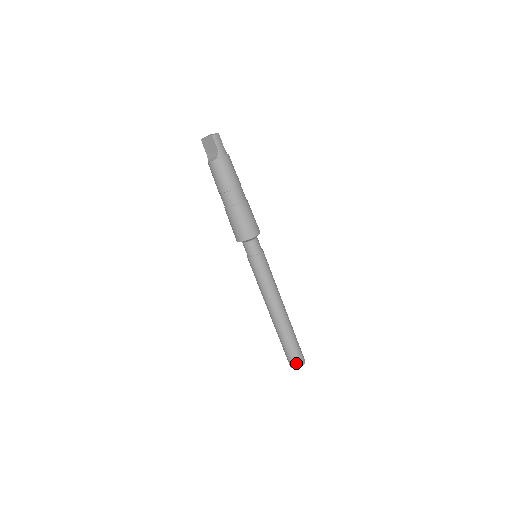
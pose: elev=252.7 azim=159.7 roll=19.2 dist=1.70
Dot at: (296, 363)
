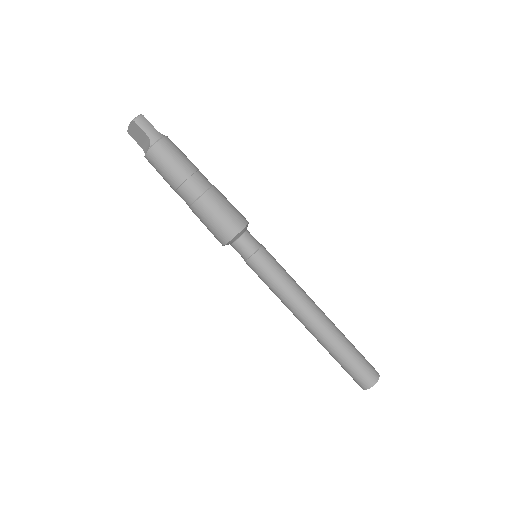
Dot at: (366, 382)
